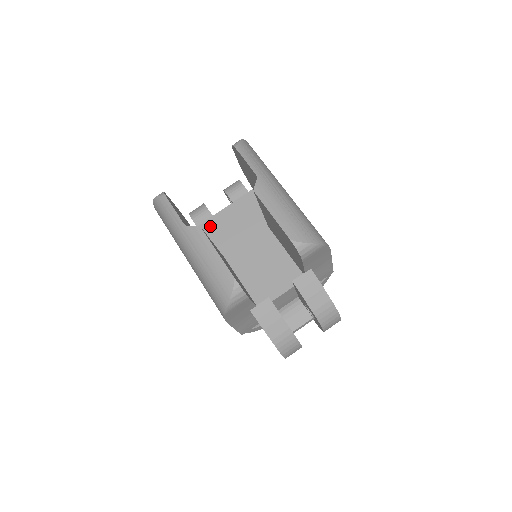
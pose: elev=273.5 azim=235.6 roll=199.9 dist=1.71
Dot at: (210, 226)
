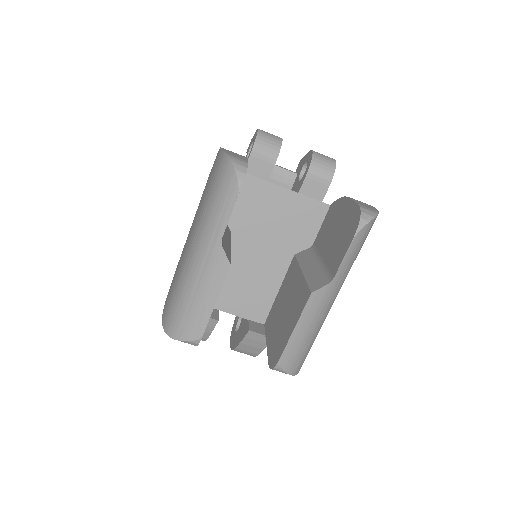
Dot at: (256, 188)
